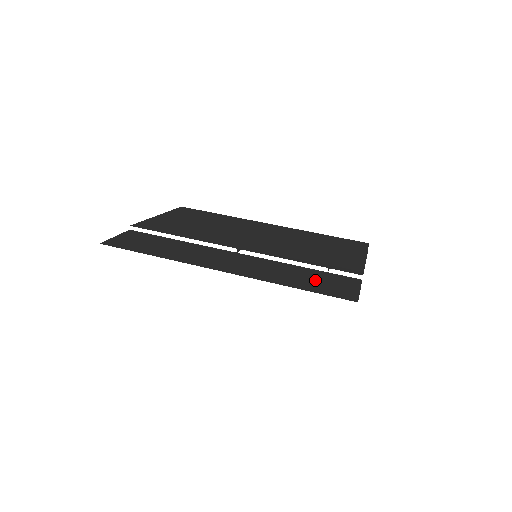
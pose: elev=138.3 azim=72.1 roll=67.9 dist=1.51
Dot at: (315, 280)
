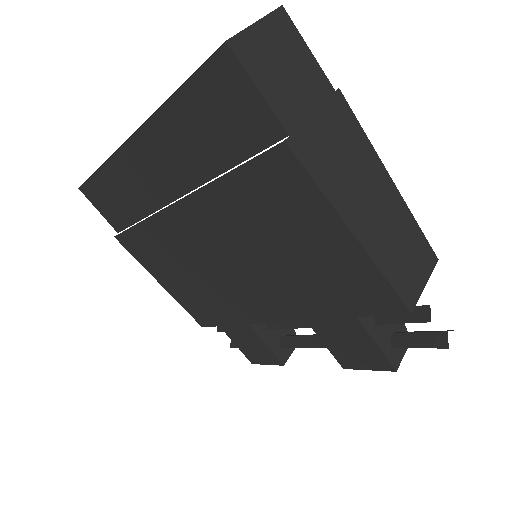
Dot at: occluded
